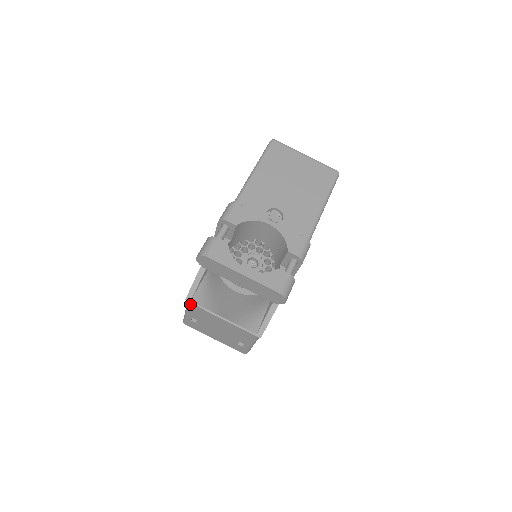
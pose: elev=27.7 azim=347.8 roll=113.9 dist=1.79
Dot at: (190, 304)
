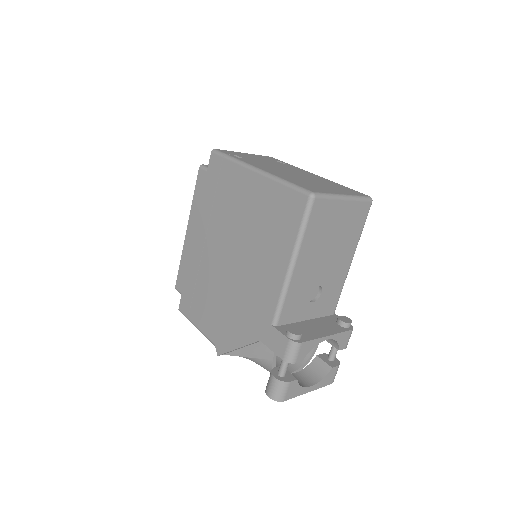
Dot at: occluded
